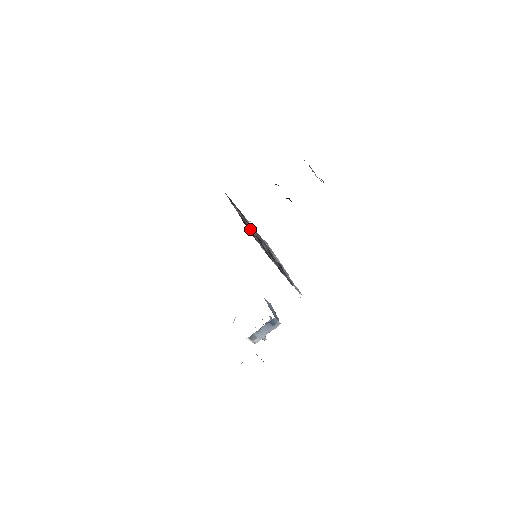
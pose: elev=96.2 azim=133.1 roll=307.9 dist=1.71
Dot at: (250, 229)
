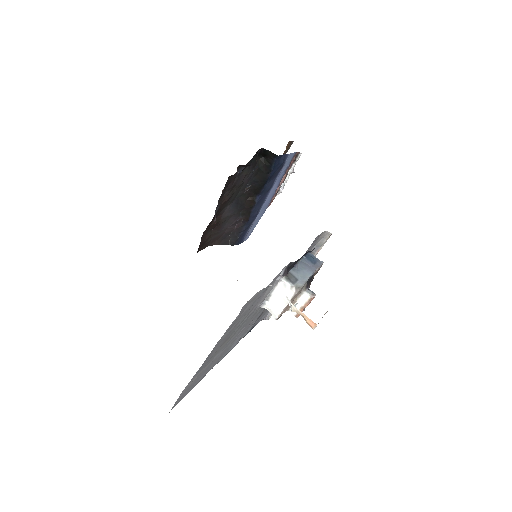
Dot at: occluded
